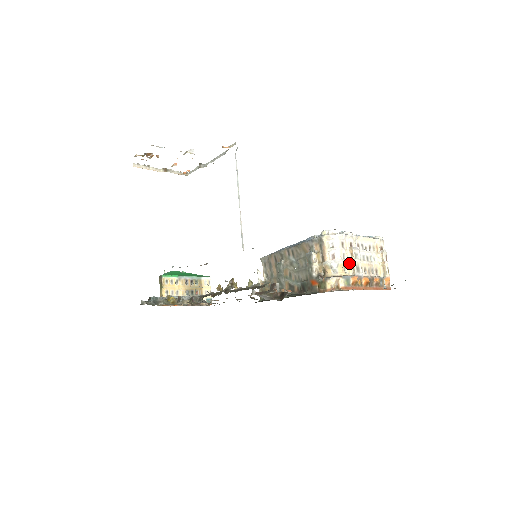
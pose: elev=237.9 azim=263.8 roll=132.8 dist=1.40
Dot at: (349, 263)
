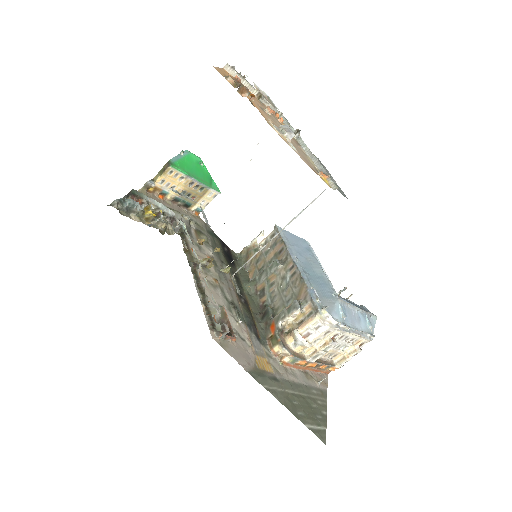
Dot at: (315, 347)
